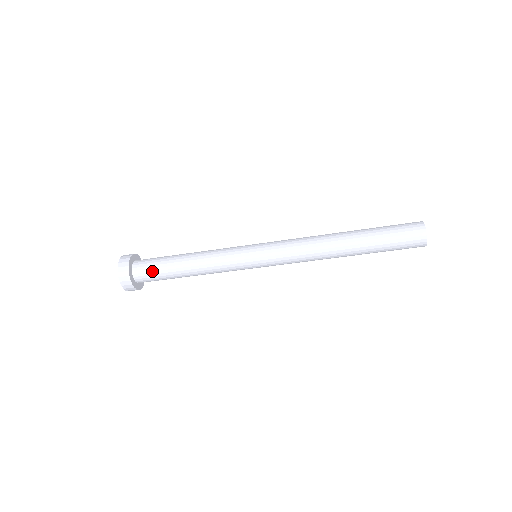
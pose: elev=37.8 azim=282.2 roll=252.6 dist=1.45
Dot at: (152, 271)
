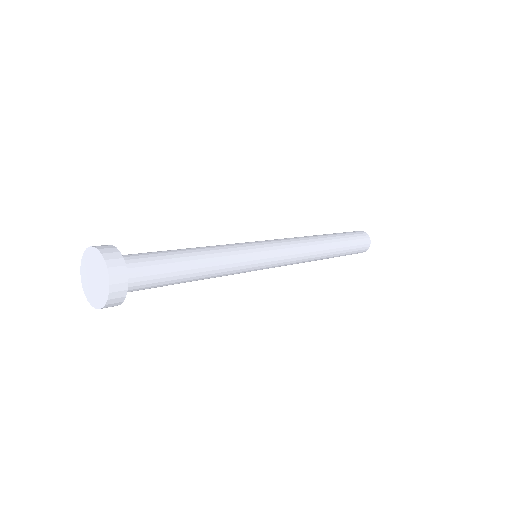
Dot at: (153, 279)
